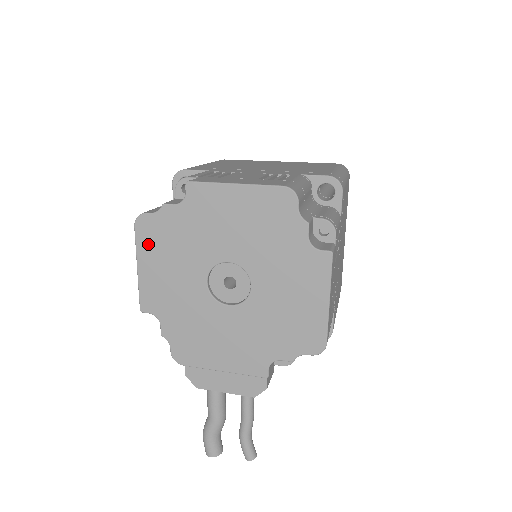
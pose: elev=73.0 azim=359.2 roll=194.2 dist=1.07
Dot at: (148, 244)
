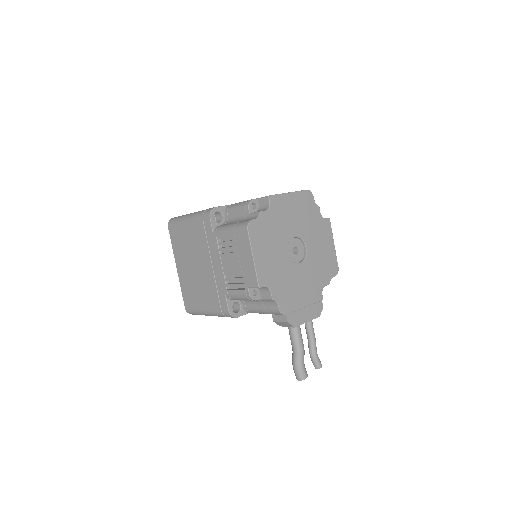
Dot at: (257, 239)
